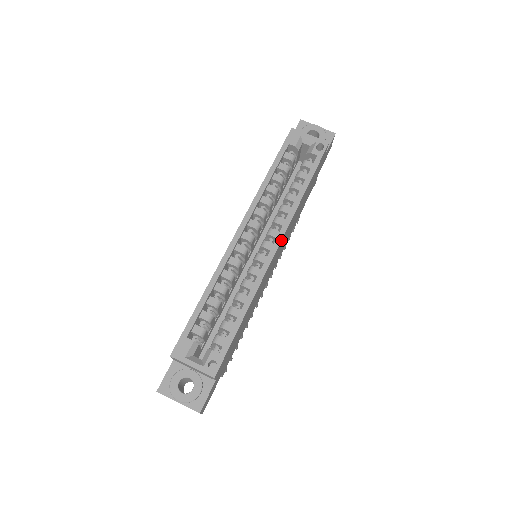
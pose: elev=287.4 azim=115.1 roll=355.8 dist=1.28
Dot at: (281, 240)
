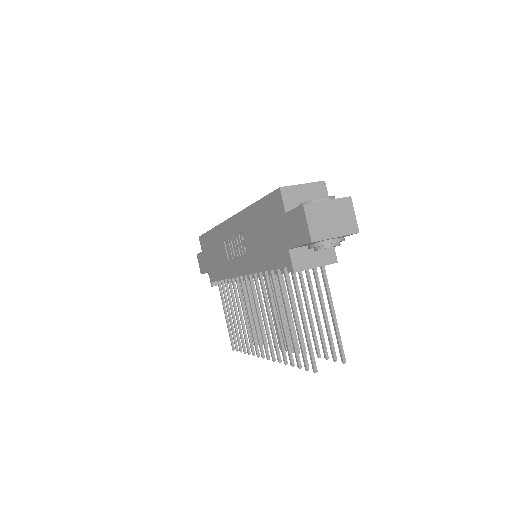
Dot at: occluded
